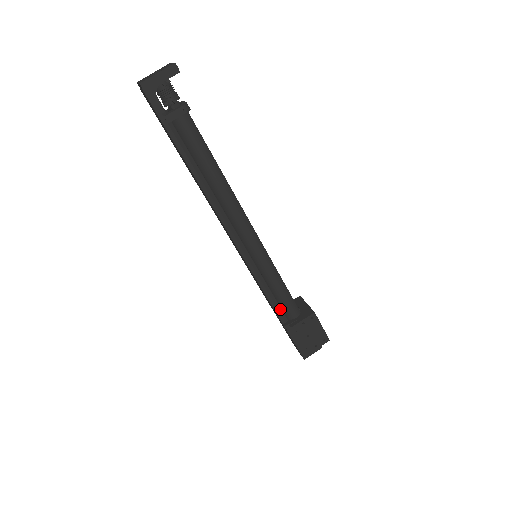
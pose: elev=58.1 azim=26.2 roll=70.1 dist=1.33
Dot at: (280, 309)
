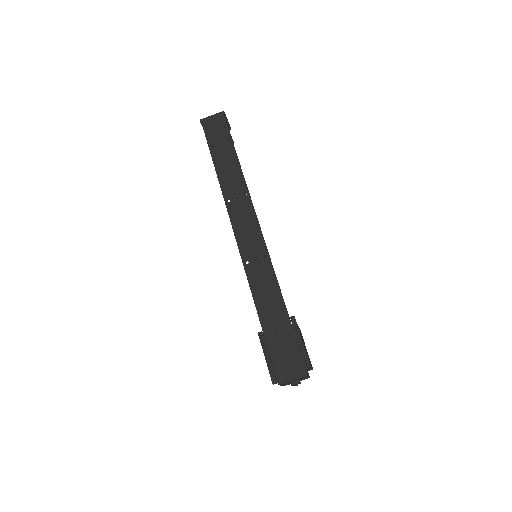
Dot at: (278, 310)
